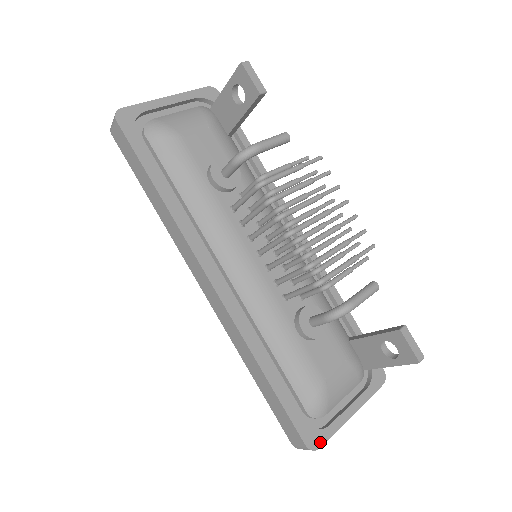
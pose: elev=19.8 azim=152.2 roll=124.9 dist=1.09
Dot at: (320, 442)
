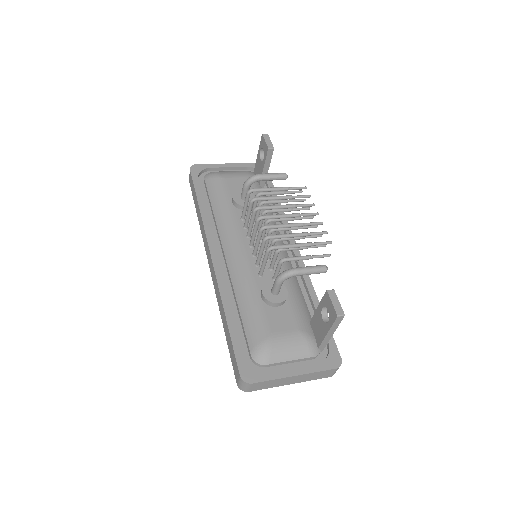
Dot at: (254, 380)
